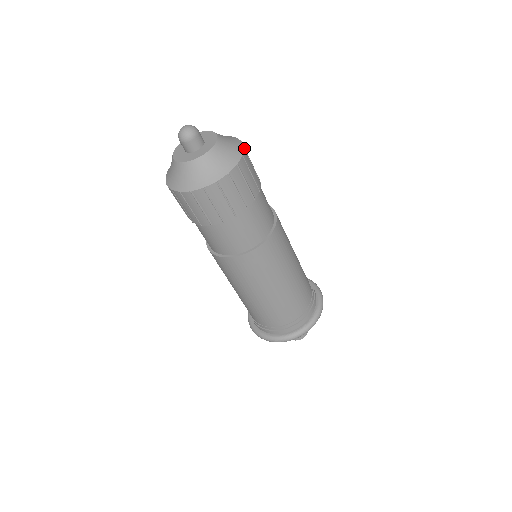
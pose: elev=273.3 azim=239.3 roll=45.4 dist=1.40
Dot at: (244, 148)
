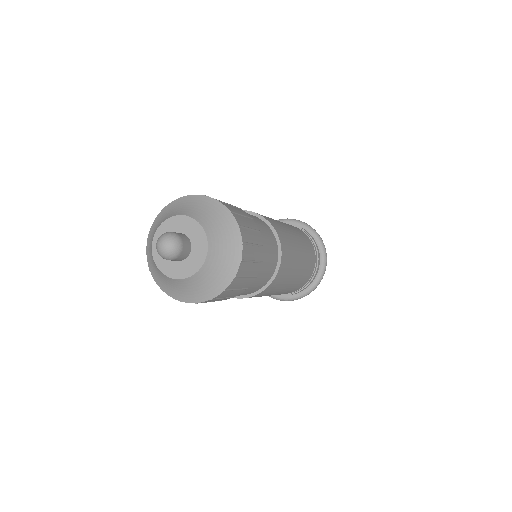
Dot at: (219, 201)
